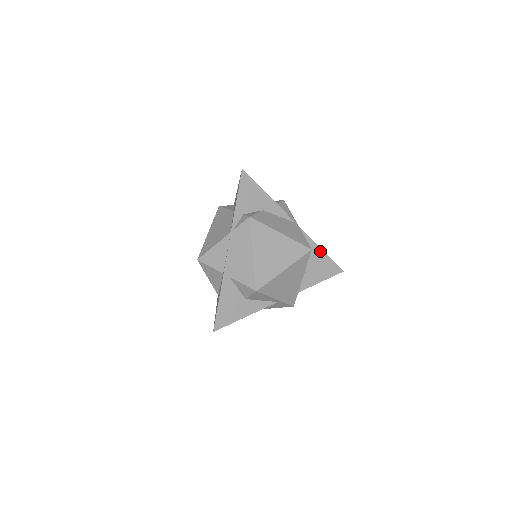
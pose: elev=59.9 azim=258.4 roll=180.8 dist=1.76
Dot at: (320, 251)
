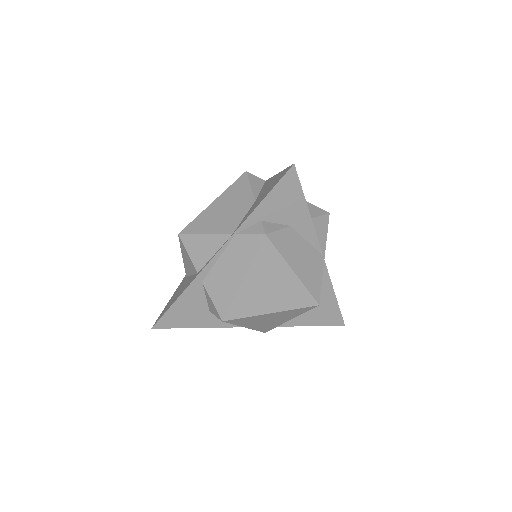
Dot at: (332, 296)
